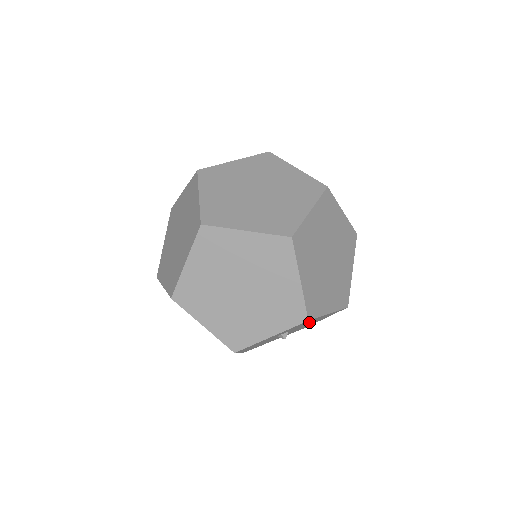
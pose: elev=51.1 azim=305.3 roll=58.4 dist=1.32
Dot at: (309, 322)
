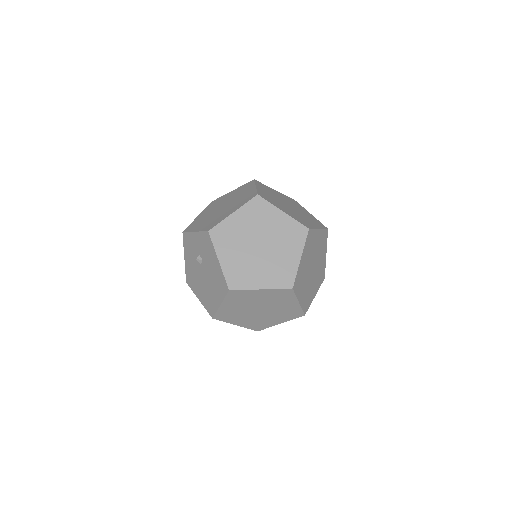
Dot at: occluded
